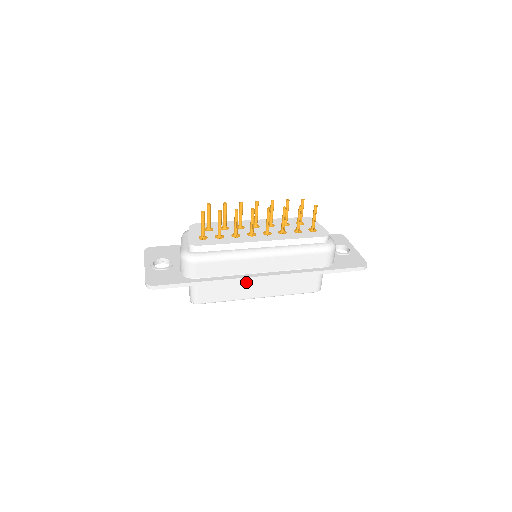
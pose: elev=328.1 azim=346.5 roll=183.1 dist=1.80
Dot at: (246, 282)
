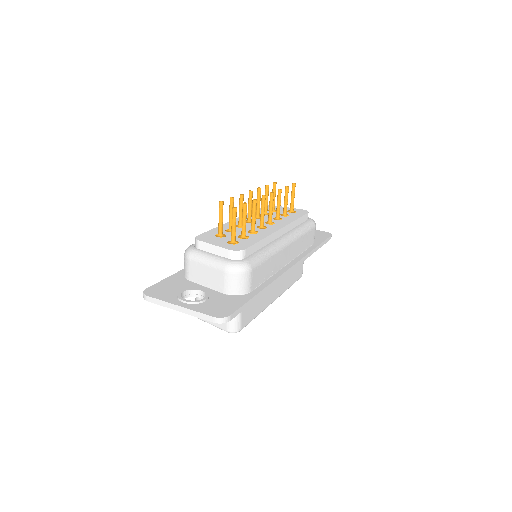
Dot at: occluded
